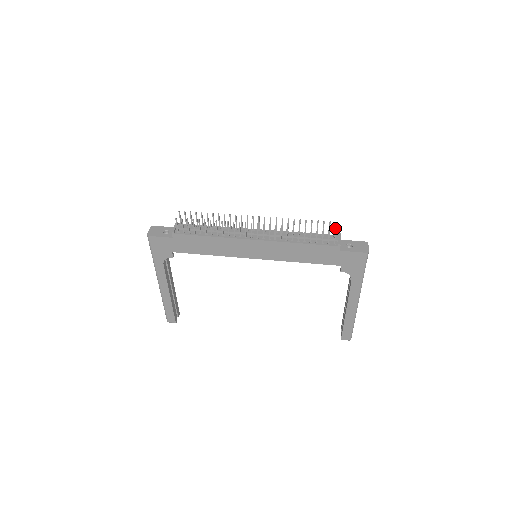
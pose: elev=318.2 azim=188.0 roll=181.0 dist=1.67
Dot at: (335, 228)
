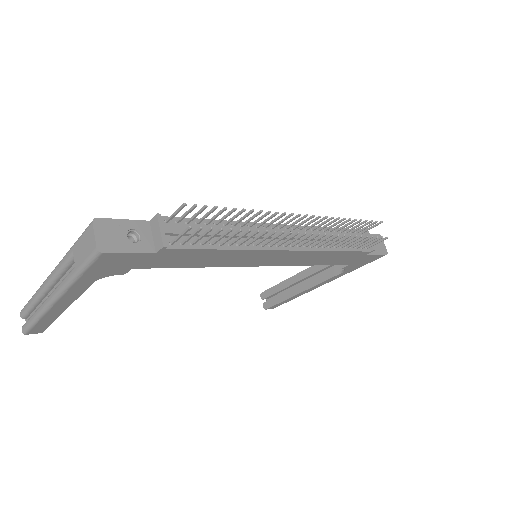
Dot at: (373, 227)
